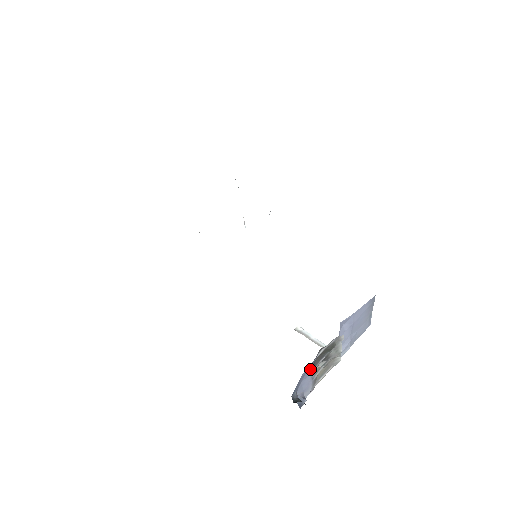
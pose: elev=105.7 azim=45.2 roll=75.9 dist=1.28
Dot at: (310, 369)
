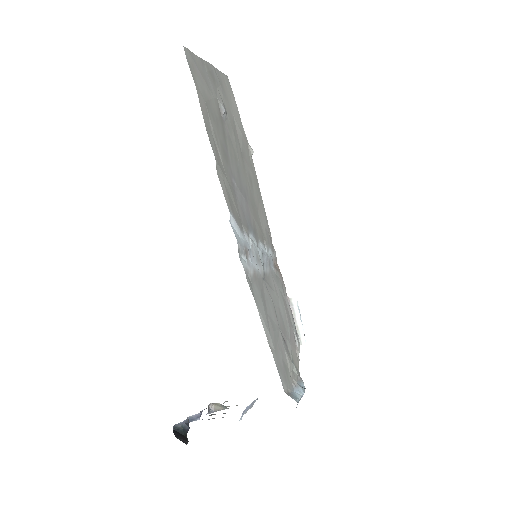
Dot at: occluded
